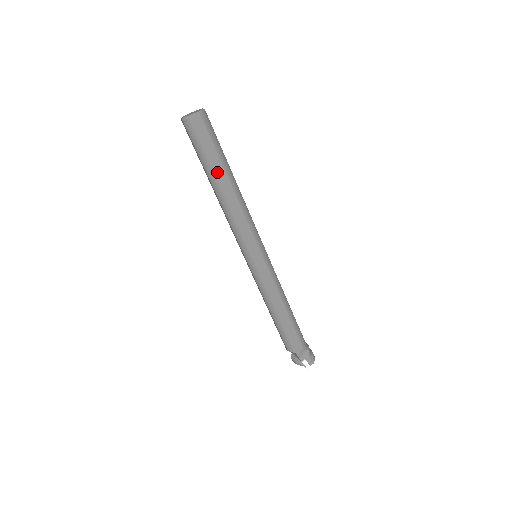
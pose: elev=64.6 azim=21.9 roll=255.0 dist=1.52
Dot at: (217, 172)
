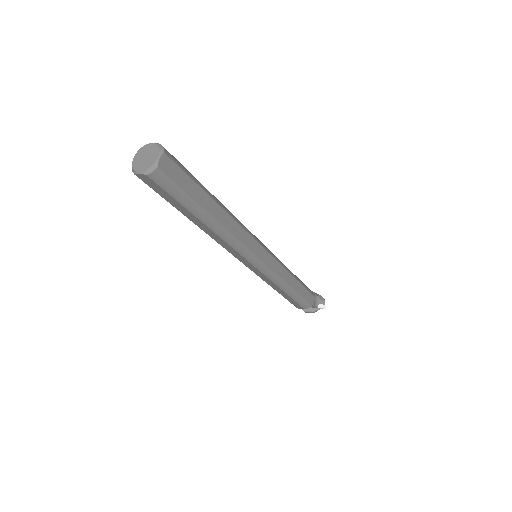
Dot at: (206, 206)
